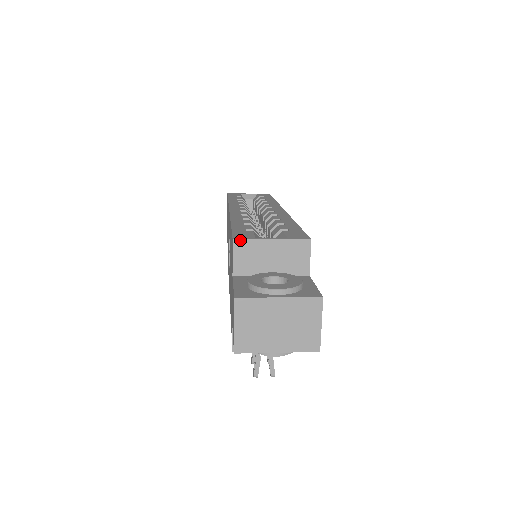
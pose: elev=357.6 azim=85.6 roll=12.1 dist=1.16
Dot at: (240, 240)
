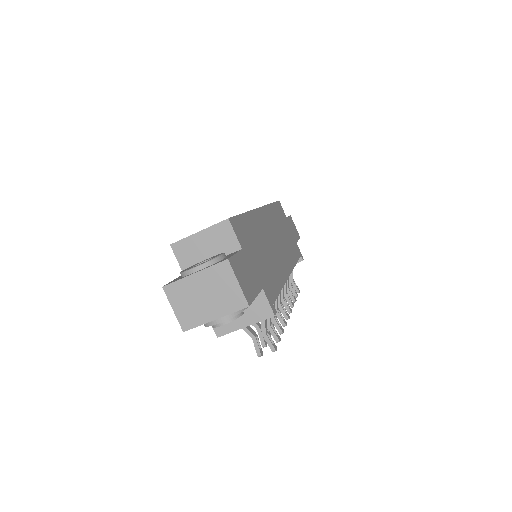
Dot at: (175, 243)
